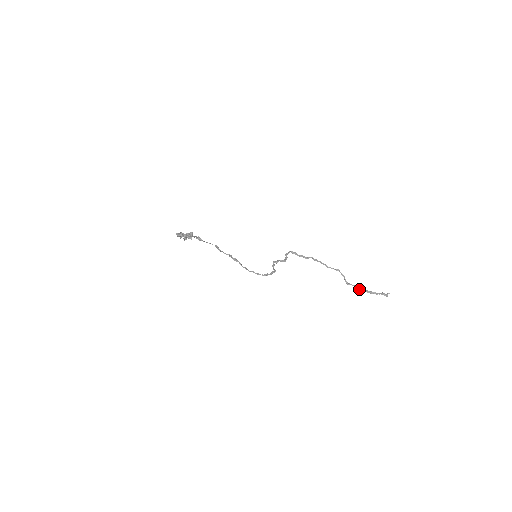
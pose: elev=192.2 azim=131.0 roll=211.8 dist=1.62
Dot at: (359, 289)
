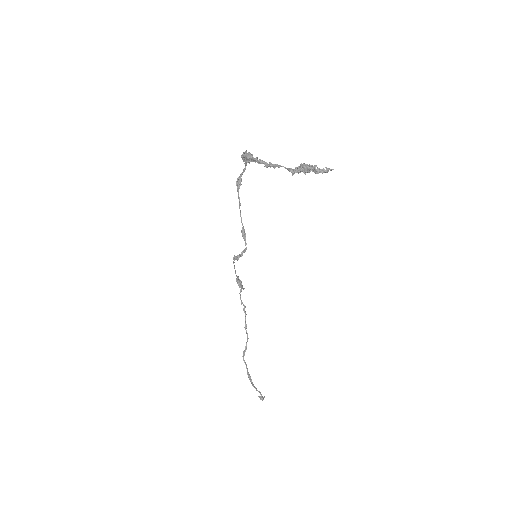
Dot at: (248, 373)
